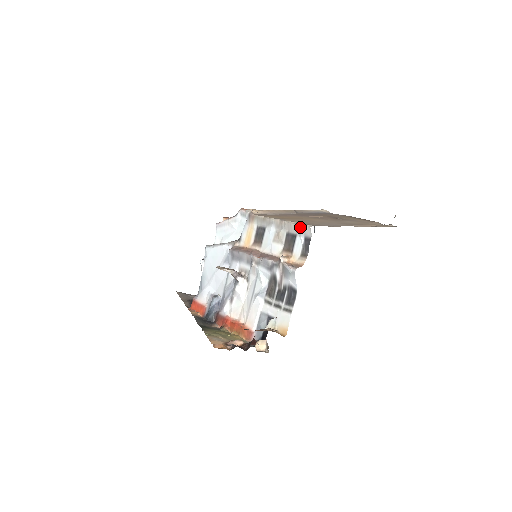
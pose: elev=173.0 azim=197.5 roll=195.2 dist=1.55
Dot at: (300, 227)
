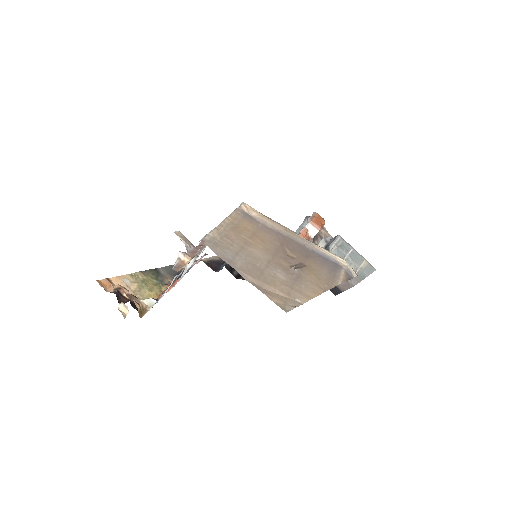
Dot at: (205, 237)
